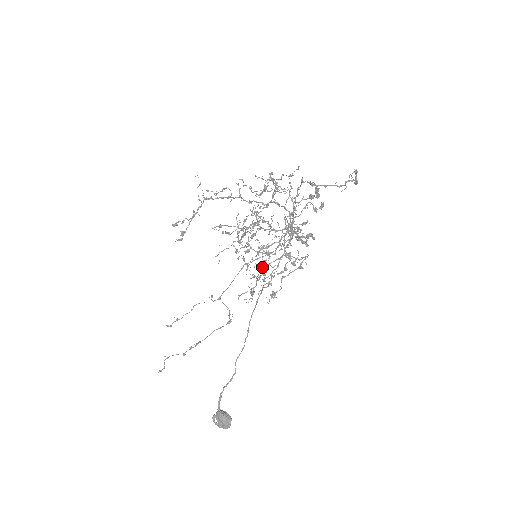
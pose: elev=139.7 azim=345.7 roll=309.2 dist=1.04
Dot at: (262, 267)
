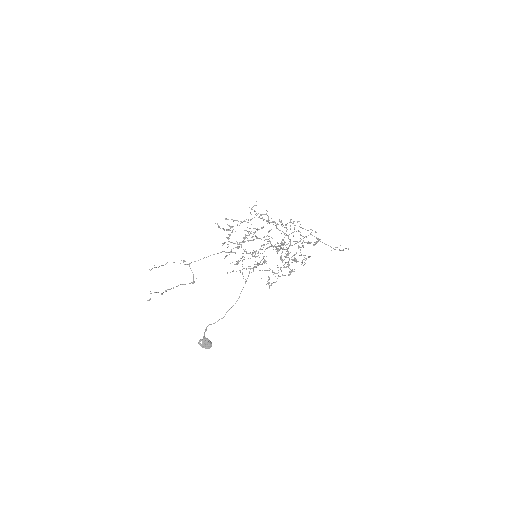
Dot at: occluded
